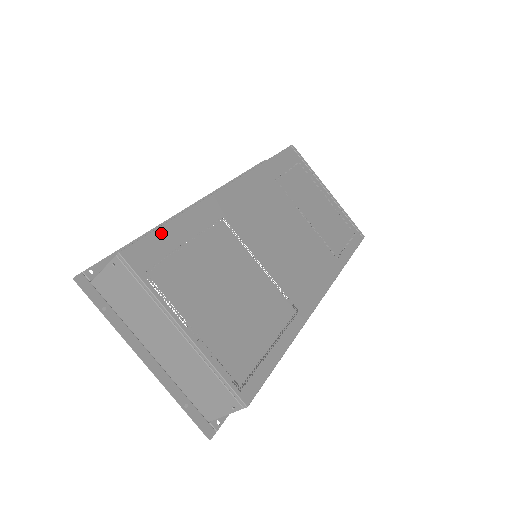
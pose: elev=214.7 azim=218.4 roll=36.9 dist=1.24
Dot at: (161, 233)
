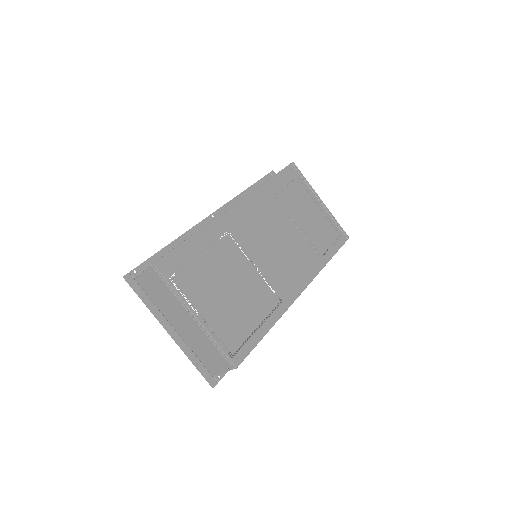
Dot at: (182, 248)
